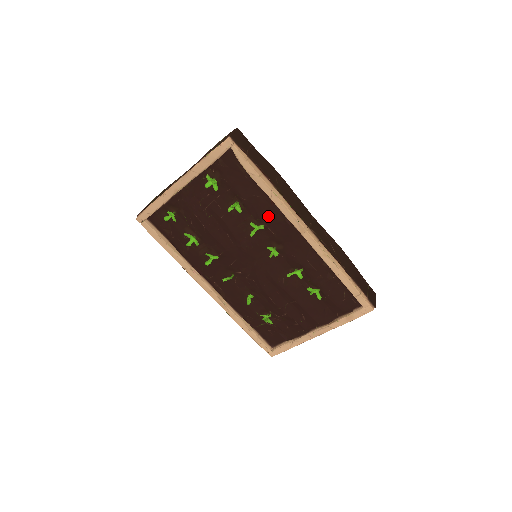
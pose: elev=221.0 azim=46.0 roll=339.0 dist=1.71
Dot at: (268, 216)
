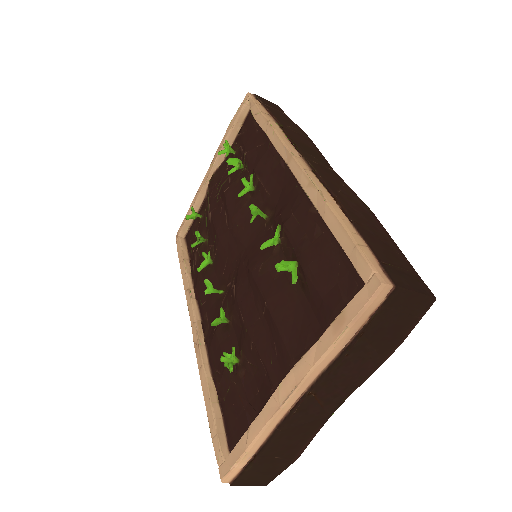
Dot at: (263, 165)
